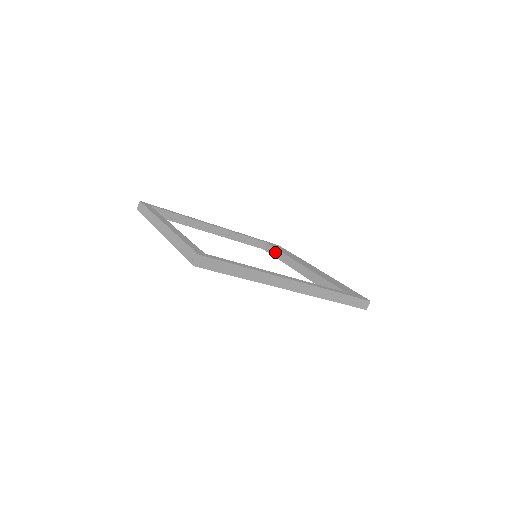
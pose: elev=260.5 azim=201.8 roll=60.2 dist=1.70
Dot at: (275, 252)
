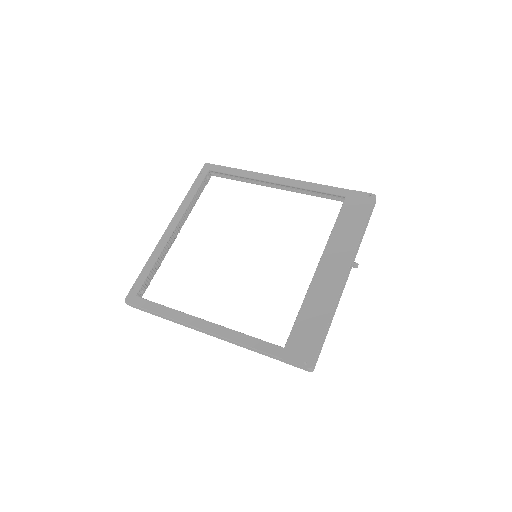
Dot at: (336, 221)
